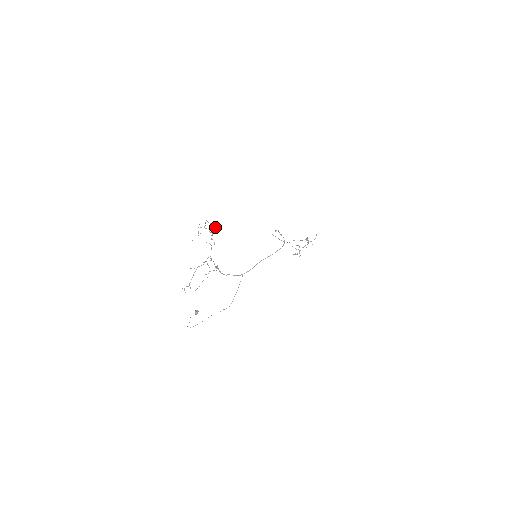
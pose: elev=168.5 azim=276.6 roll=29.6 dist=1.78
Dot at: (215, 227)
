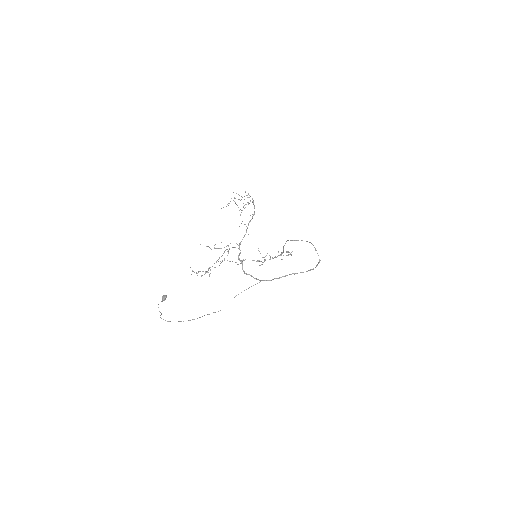
Dot at: occluded
